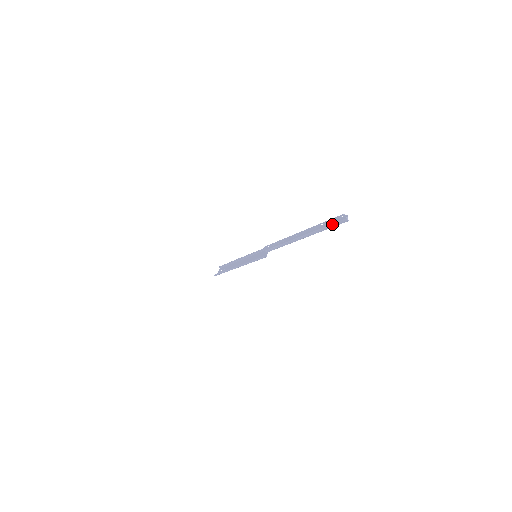
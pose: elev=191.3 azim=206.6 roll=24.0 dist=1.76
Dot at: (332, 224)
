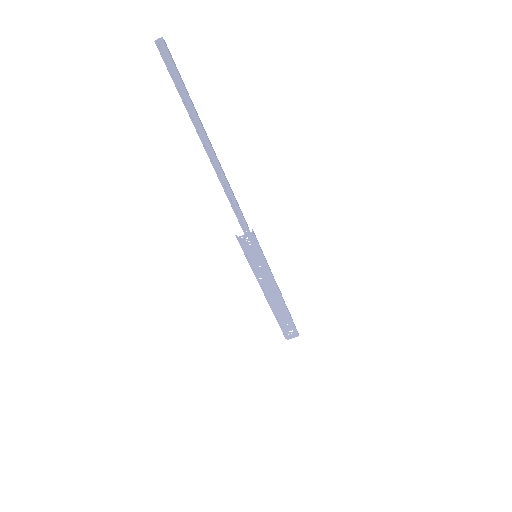
Dot at: (174, 76)
